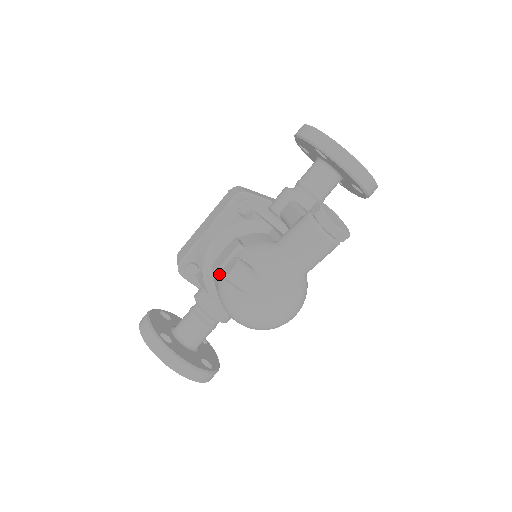
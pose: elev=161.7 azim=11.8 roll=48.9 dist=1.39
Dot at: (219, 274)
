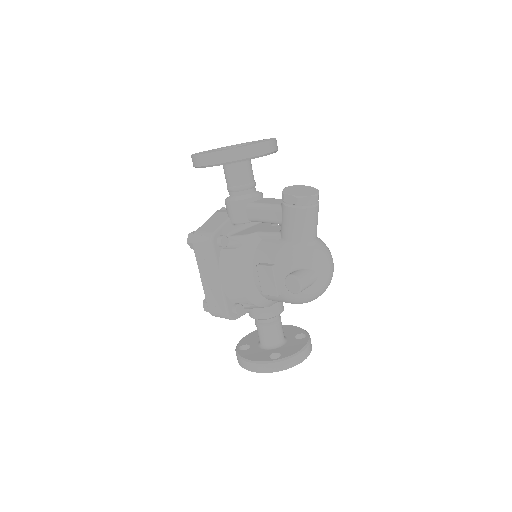
Dot at: (280, 294)
